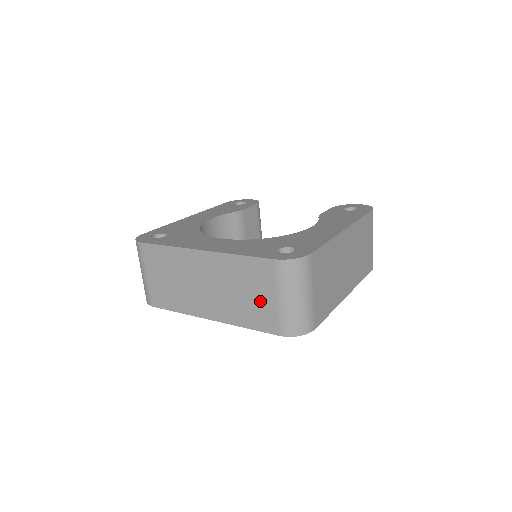
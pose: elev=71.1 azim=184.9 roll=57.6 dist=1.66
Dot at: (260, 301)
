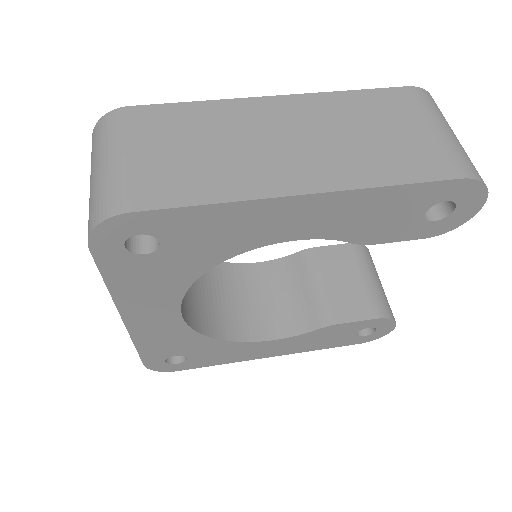
Dot at: occluded
